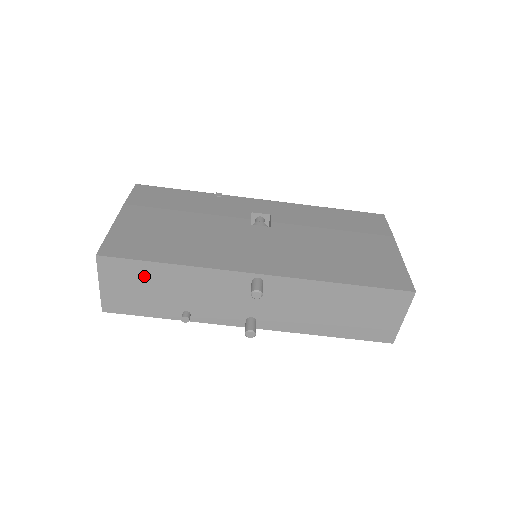
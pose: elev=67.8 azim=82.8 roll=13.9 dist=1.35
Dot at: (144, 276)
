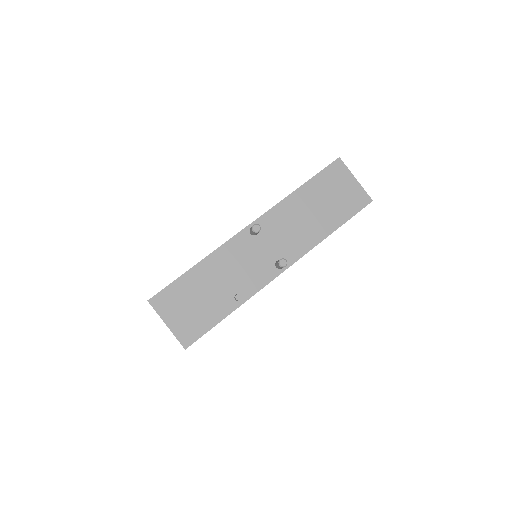
Dot at: (188, 290)
